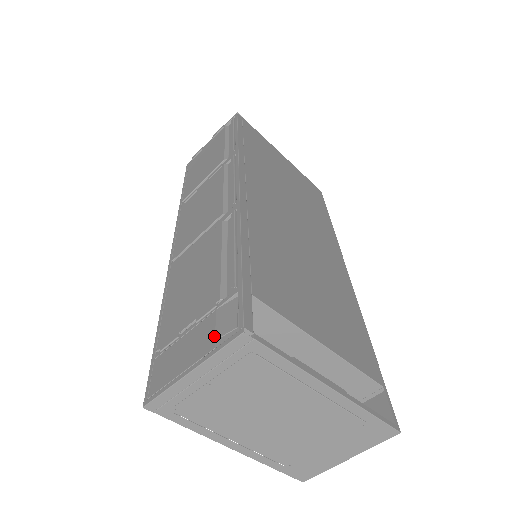
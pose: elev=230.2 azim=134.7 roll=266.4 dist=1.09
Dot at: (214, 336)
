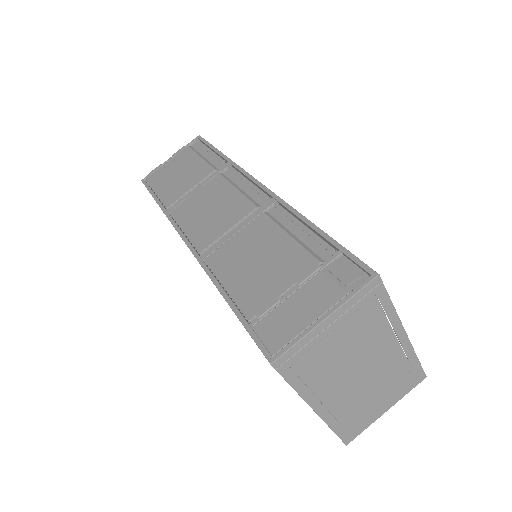
Dot at: (338, 287)
